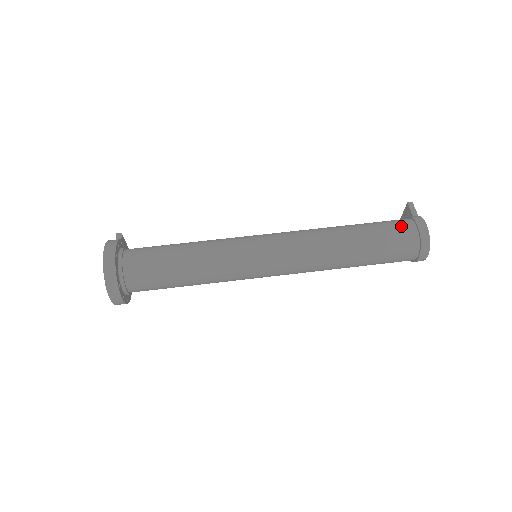
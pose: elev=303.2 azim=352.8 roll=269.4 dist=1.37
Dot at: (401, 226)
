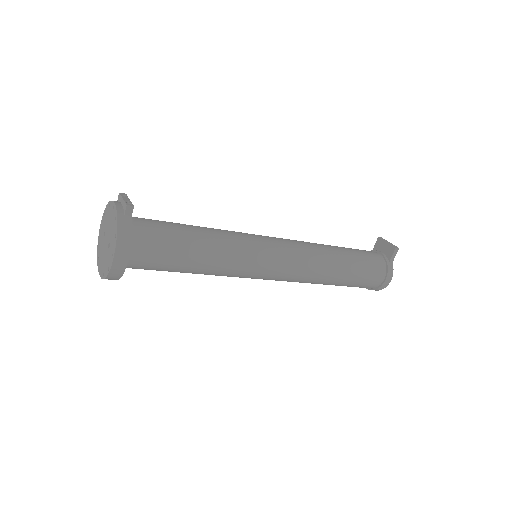
Dot at: (376, 275)
